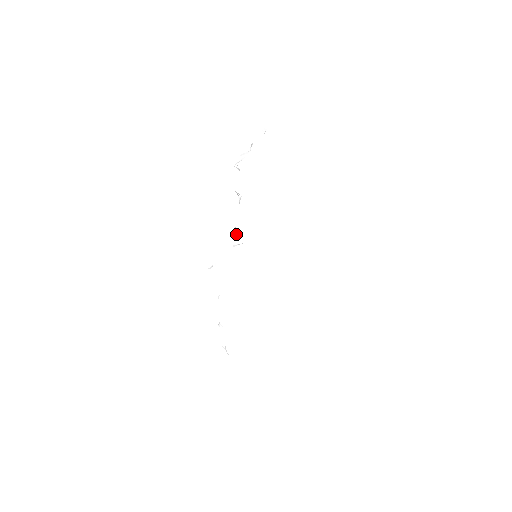
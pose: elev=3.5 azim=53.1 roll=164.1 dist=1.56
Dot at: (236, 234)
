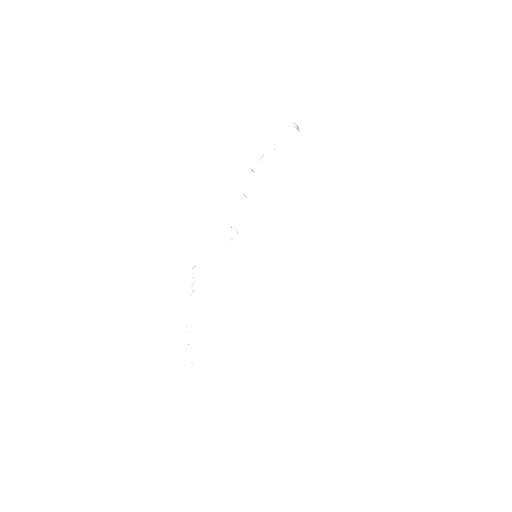
Dot at: occluded
